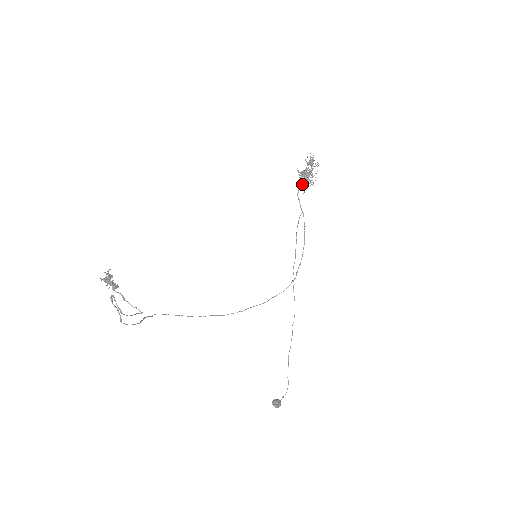
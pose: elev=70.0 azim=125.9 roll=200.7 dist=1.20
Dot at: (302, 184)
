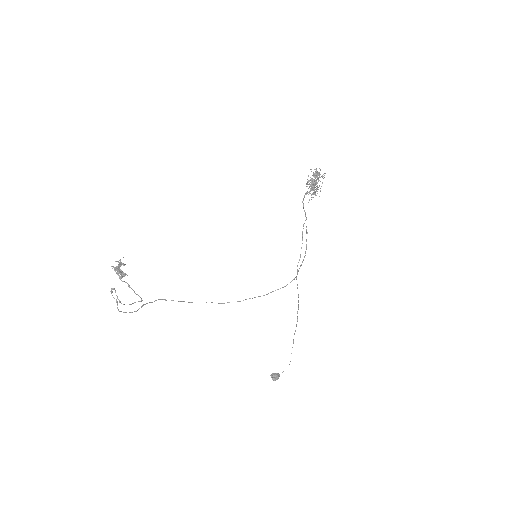
Dot at: (307, 193)
